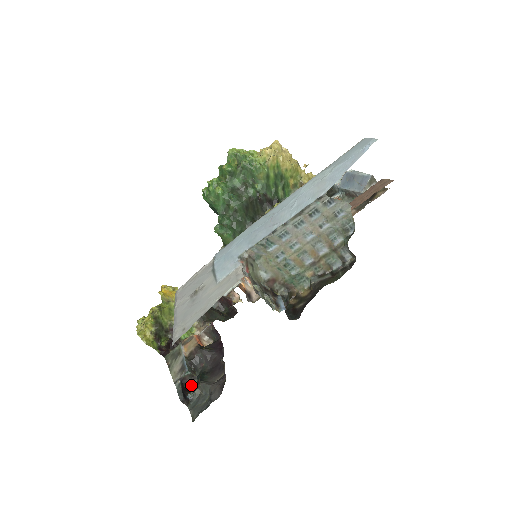
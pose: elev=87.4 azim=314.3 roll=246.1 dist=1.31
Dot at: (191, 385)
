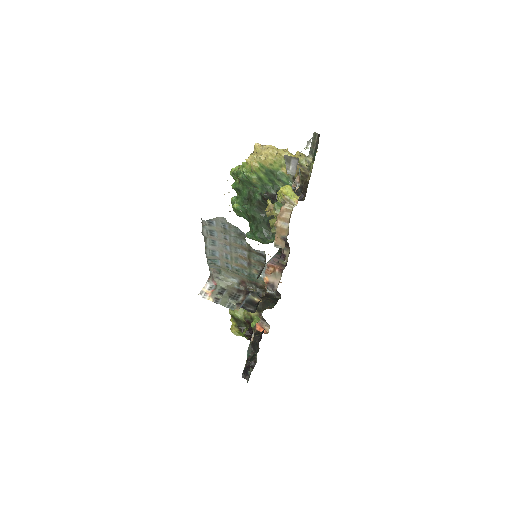
Dot at: occluded
